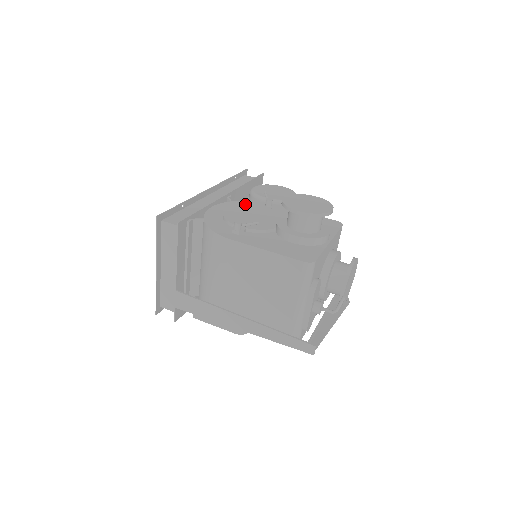
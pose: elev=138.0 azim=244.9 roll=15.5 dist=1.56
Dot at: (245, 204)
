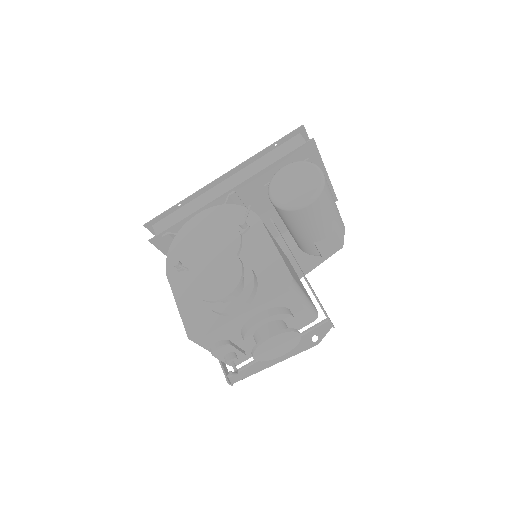
Dot at: (231, 213)
